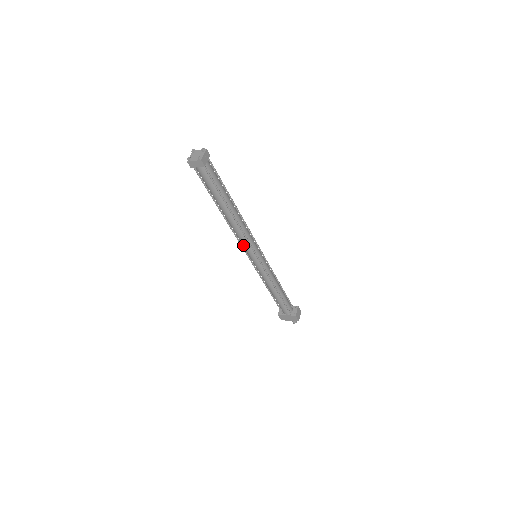
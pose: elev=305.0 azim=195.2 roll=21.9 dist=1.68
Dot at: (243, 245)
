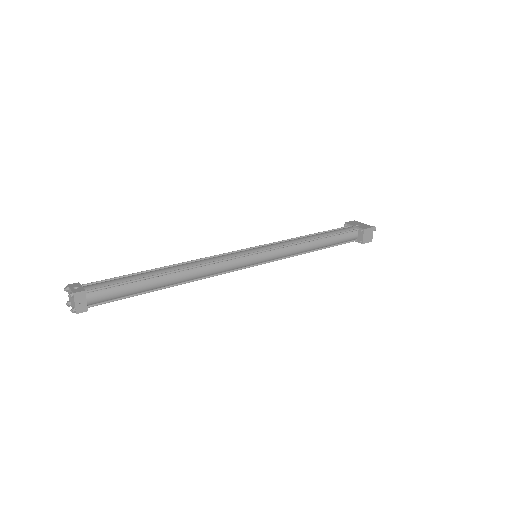
Dot at: occluded
